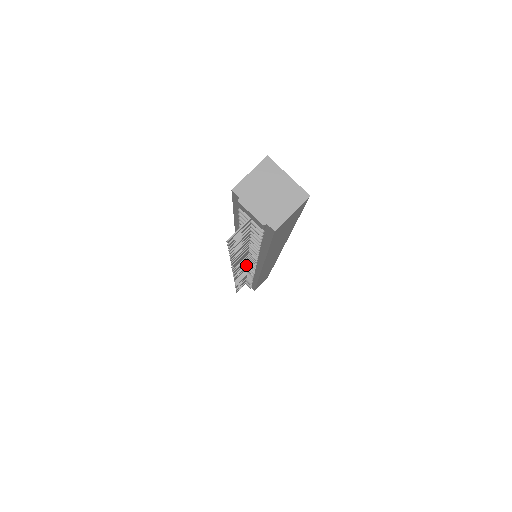
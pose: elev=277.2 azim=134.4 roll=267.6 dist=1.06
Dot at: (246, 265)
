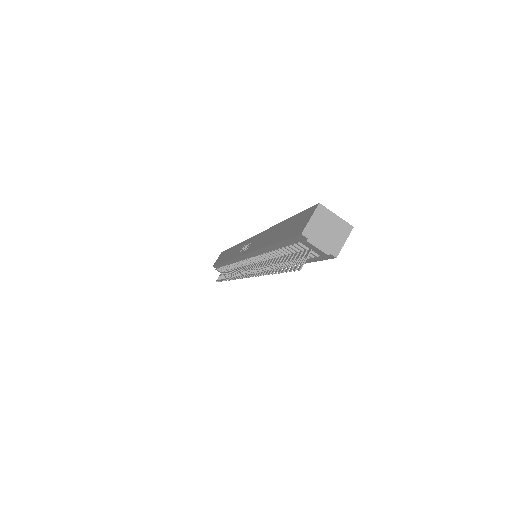
Dot at: (250, 265)
